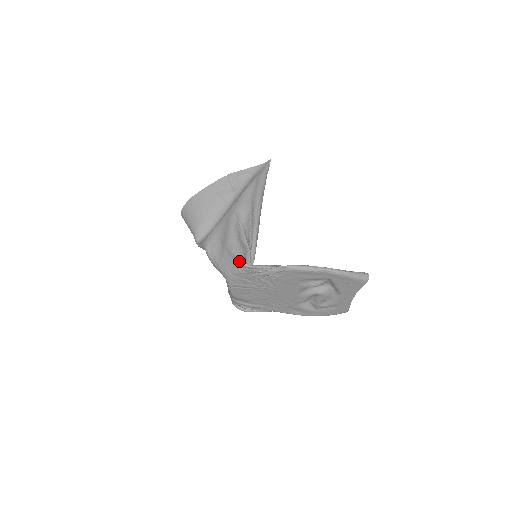
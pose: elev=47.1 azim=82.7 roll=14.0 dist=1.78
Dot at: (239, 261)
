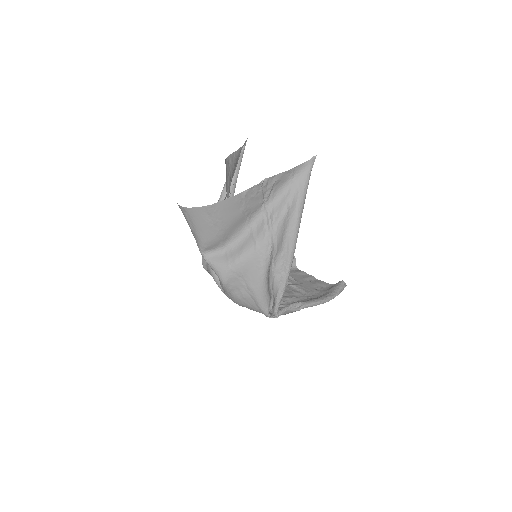
Dot at: (265, 314)
